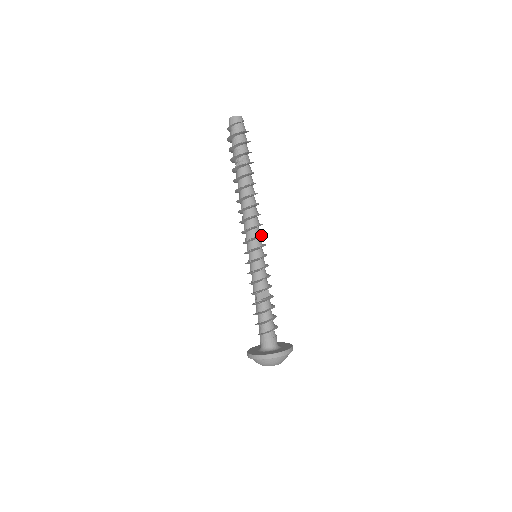
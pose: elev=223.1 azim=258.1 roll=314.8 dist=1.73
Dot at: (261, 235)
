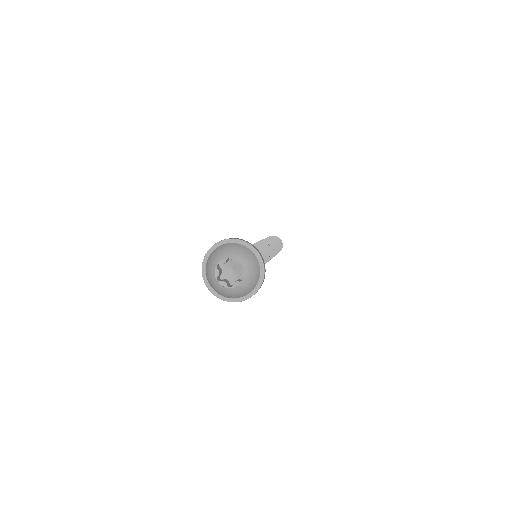
Dot at: (269, 254)
